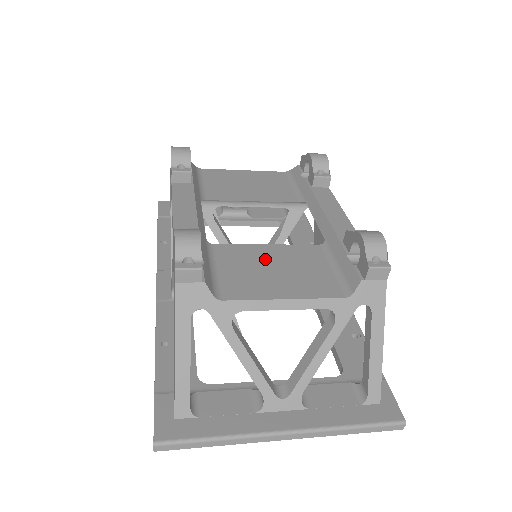
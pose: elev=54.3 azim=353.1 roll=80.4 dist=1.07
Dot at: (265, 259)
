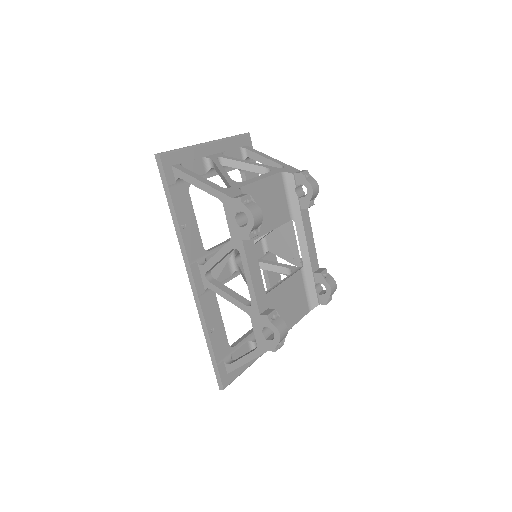
Dot at: (285, 297)
